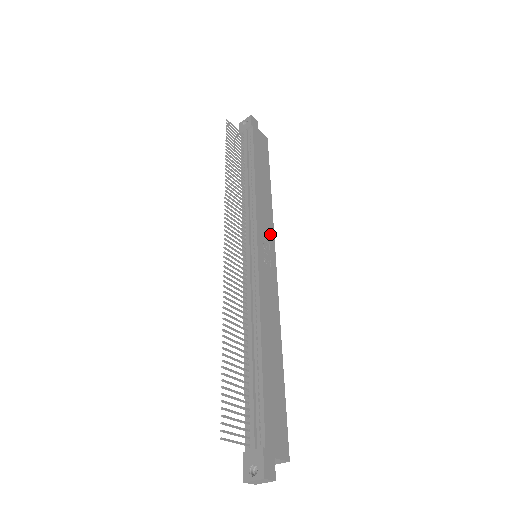
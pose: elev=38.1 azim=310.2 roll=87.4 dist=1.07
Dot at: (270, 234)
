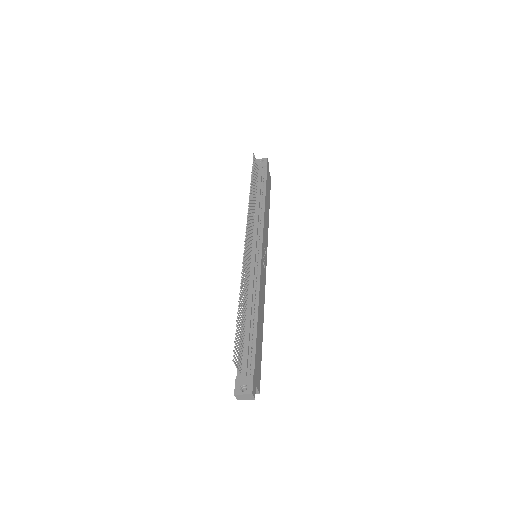
Dot at: (266, 245)
